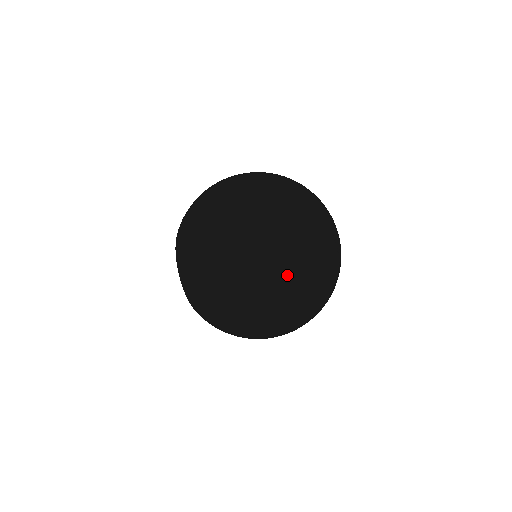
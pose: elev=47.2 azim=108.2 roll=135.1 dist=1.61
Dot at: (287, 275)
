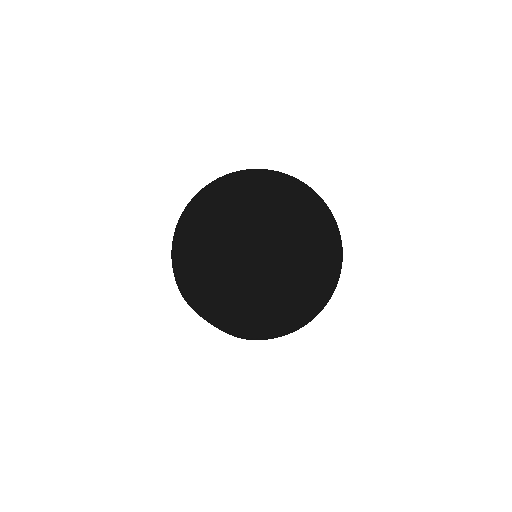
Dot at: (227, 203)
